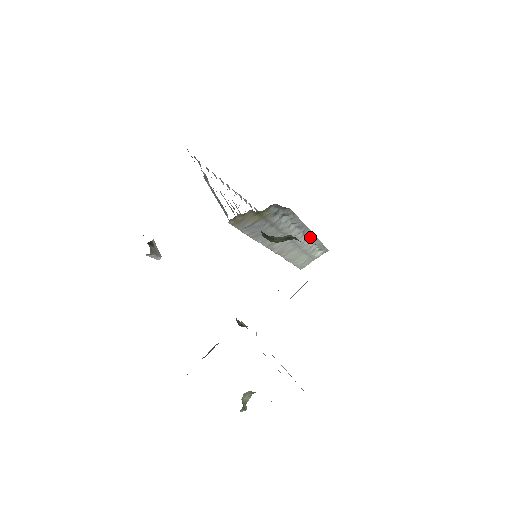
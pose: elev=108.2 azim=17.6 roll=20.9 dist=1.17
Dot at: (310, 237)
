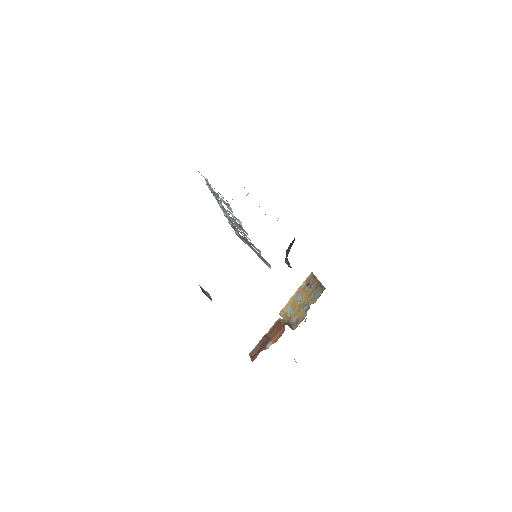
Dot at: occluded
